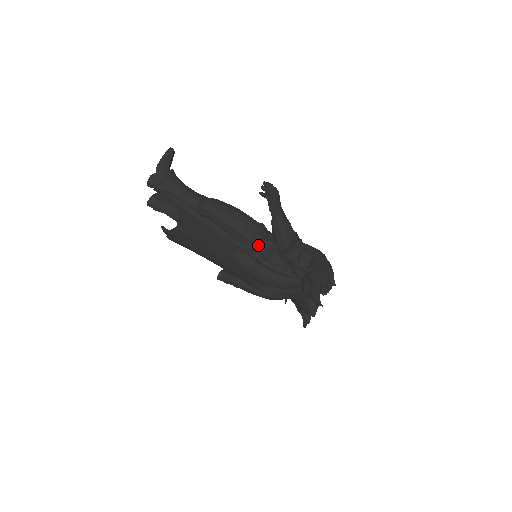
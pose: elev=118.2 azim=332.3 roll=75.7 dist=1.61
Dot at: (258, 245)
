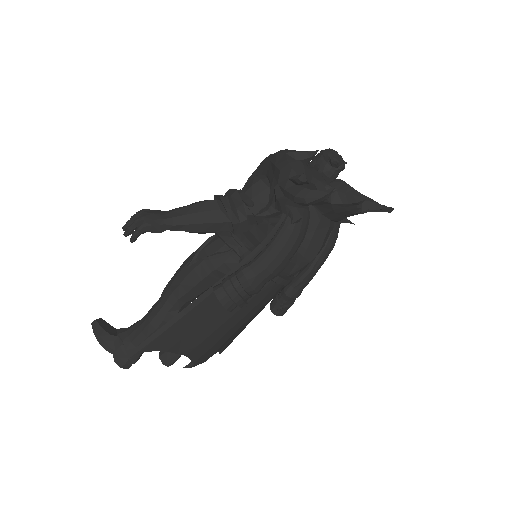
Dot at: (235, 252)
